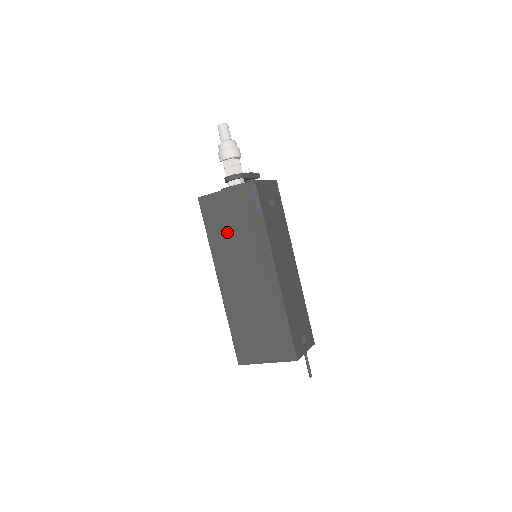
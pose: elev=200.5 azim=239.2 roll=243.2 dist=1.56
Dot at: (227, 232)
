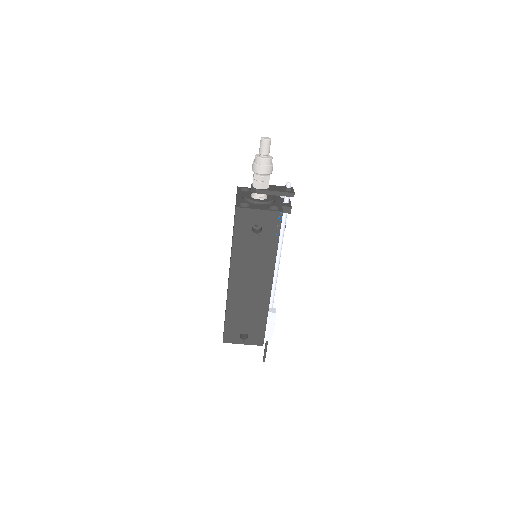
Dot at: occluded
